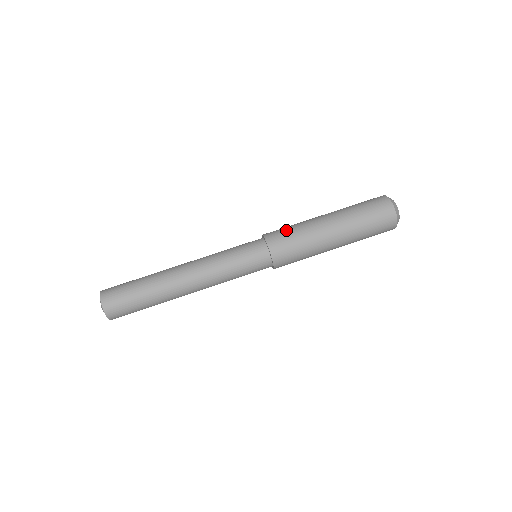
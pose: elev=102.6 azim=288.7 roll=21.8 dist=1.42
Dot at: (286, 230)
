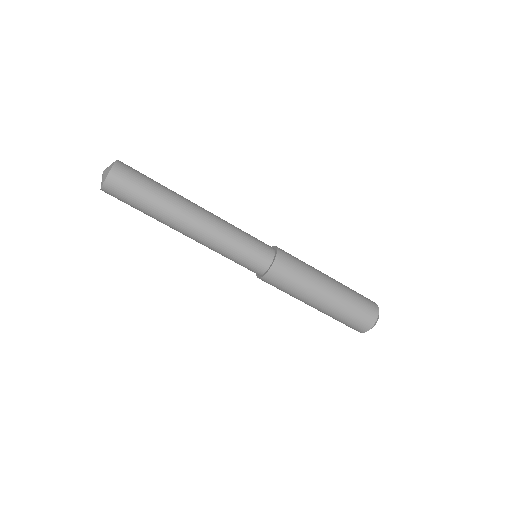
Dot at: (289, 280)
